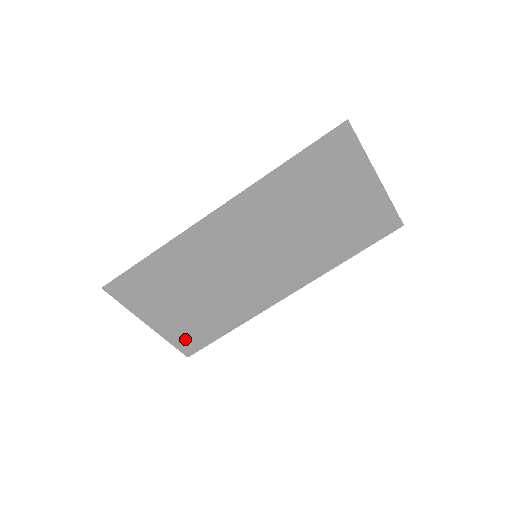
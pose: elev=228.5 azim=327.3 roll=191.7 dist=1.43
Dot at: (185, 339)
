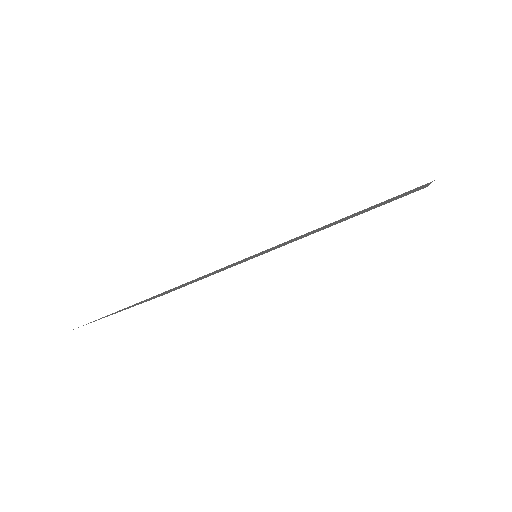
Dot at: occluded
